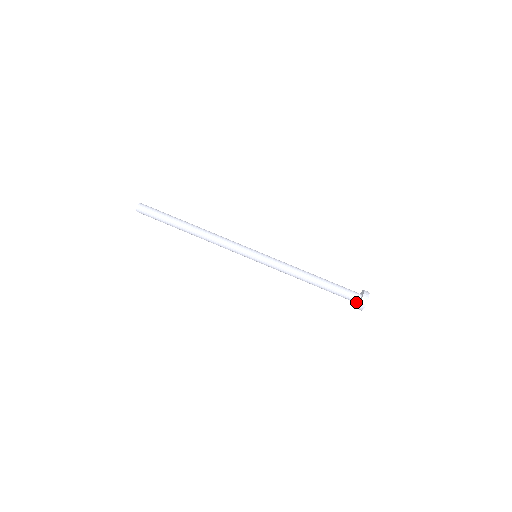
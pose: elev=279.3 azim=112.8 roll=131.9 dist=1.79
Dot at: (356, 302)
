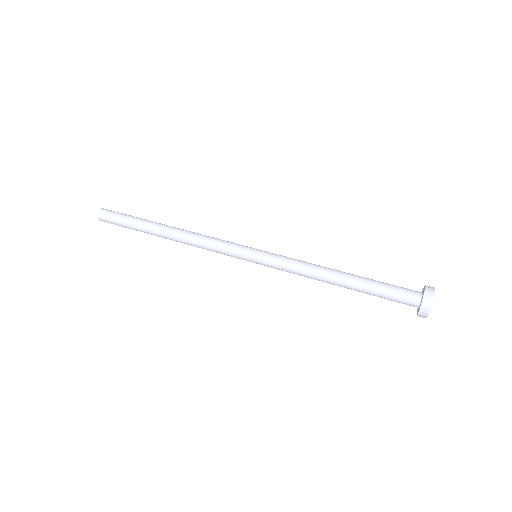
Dot at: (416, 302)
